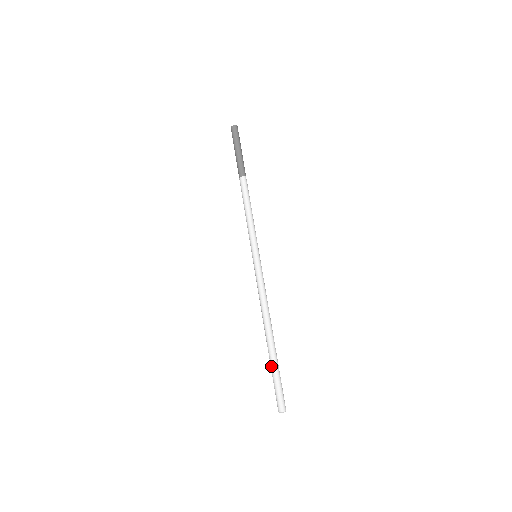
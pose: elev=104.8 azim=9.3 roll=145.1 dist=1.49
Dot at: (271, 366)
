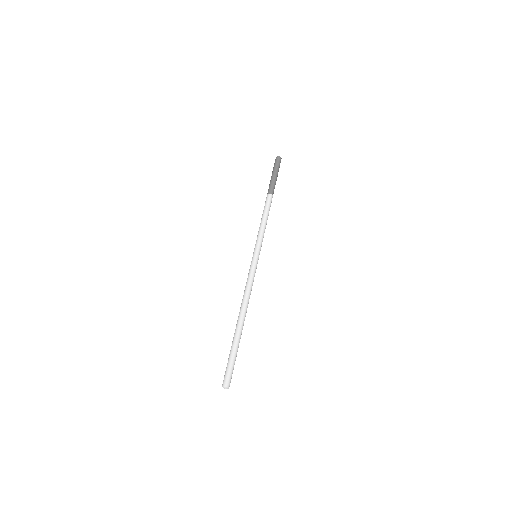
Dot at: (234, 346)
